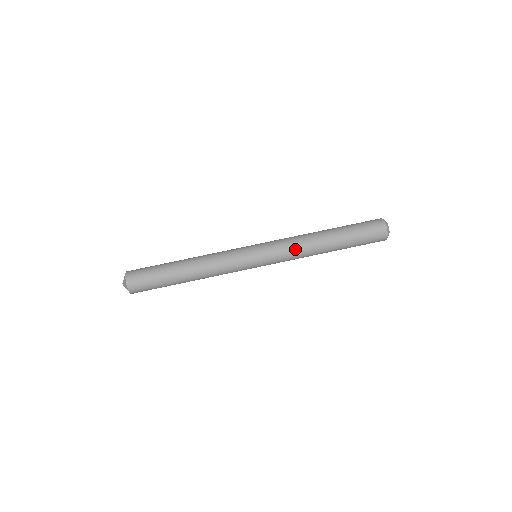
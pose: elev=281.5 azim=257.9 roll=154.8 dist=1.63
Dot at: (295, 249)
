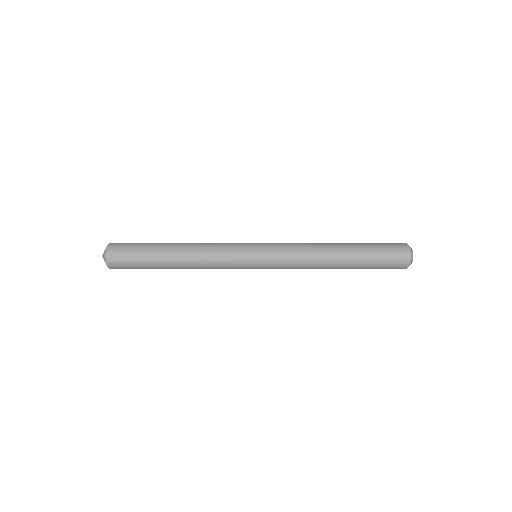
Dot at: (301, 249)
